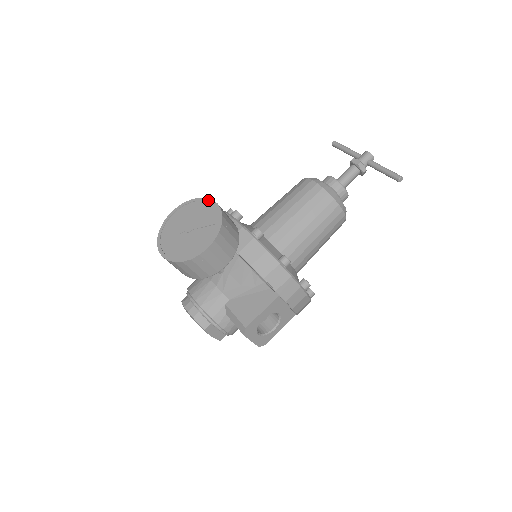
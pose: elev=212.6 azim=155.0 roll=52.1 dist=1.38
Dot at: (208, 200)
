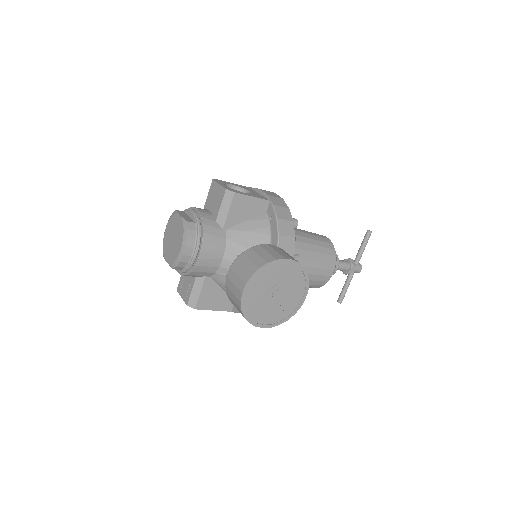
Dot at: (307, 288)
